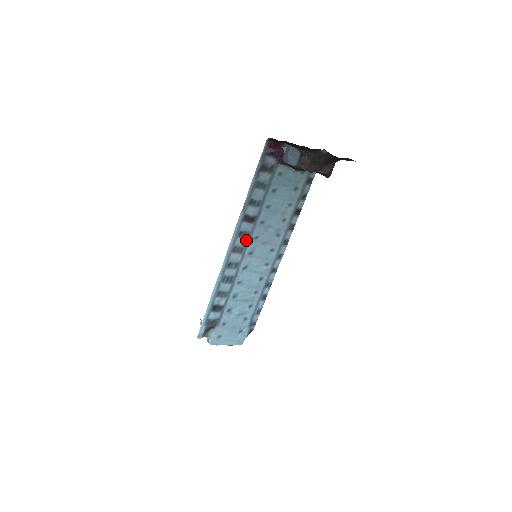
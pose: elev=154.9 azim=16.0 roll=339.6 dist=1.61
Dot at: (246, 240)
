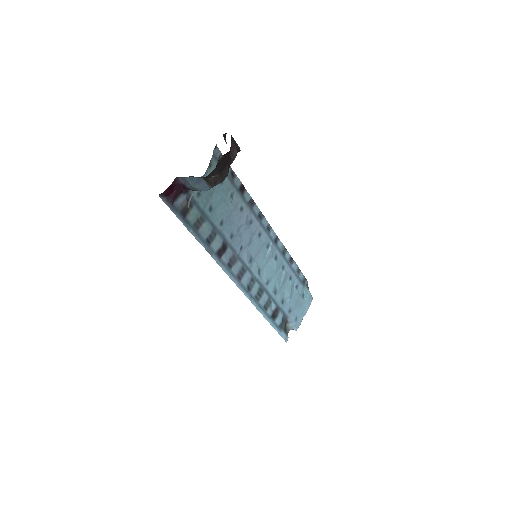
Dot at: (238, 261)
